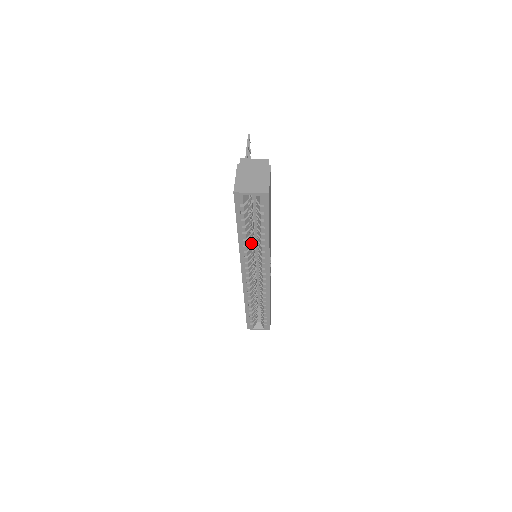
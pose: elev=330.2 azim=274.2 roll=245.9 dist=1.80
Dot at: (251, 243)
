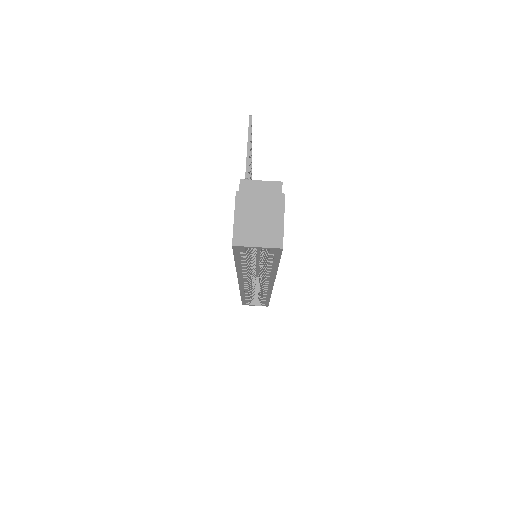
Dot at: occluded
